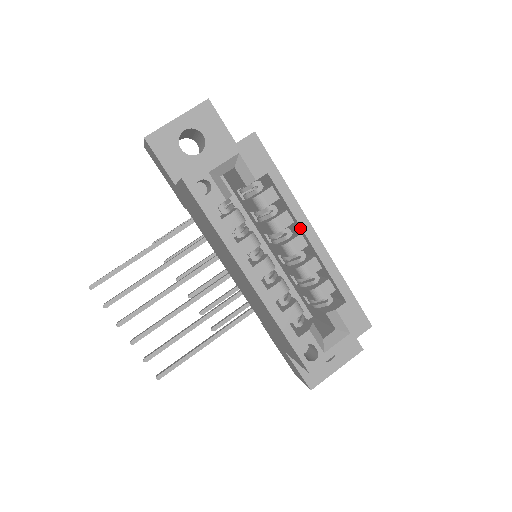
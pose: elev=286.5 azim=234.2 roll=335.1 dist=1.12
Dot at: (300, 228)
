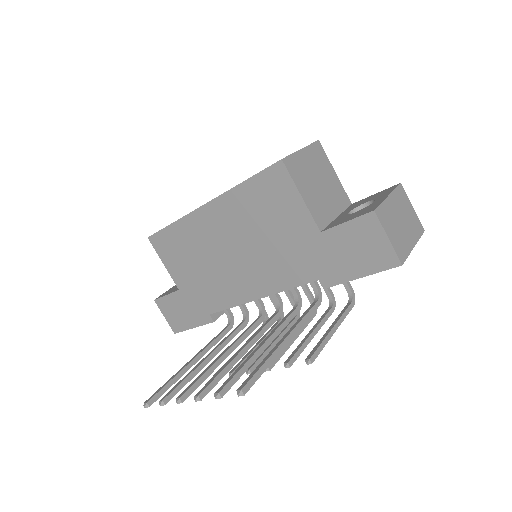
Dot at: occluded
